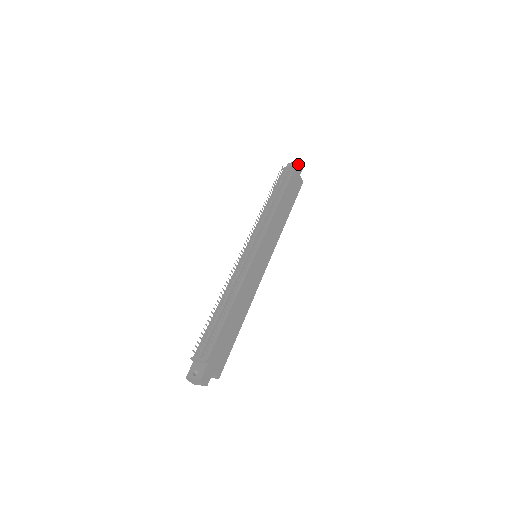
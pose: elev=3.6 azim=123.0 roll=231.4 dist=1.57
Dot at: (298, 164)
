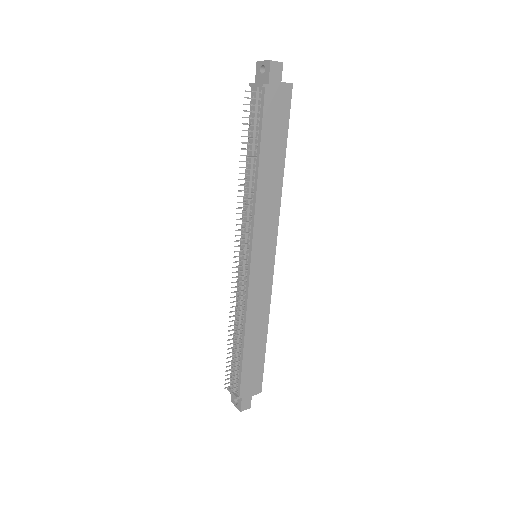
Dot at: (269, 70)
